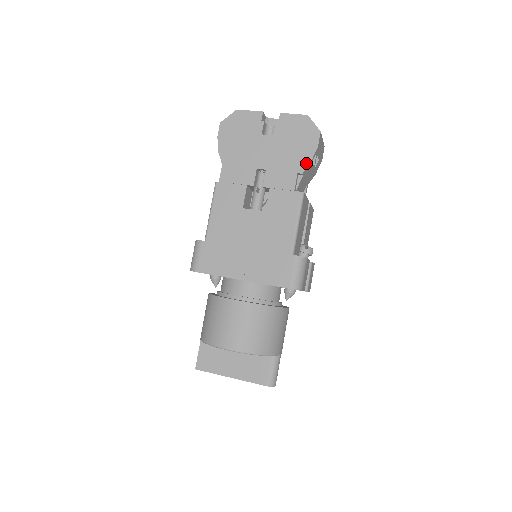
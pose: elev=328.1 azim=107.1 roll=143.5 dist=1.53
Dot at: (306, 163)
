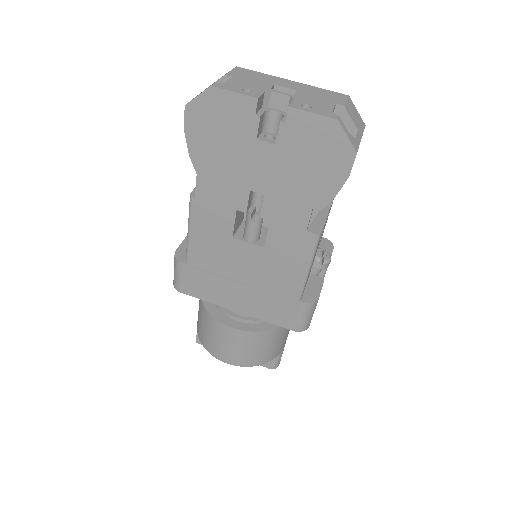
Dot at: (327, 198)
